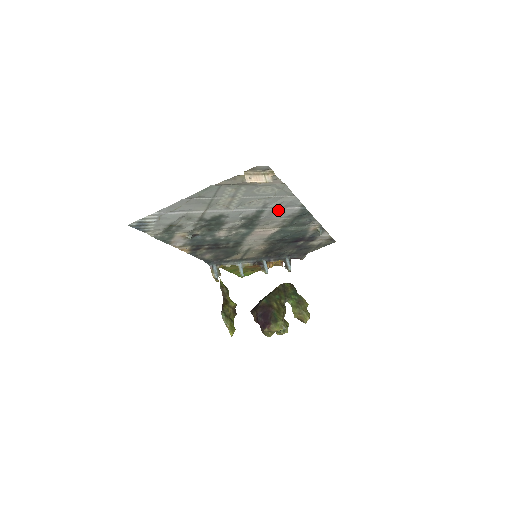
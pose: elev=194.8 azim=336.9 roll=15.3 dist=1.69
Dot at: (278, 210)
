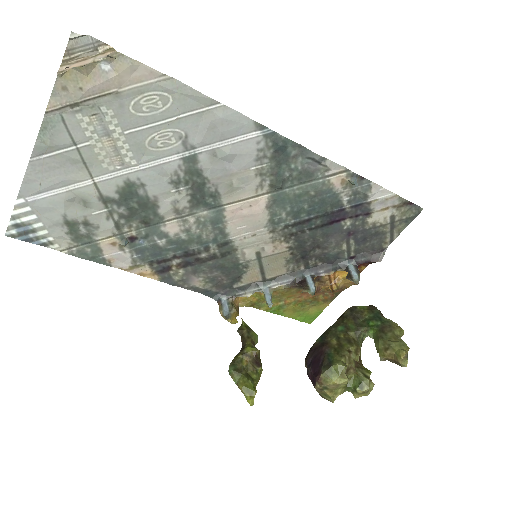
Dot at: (222, 149)
